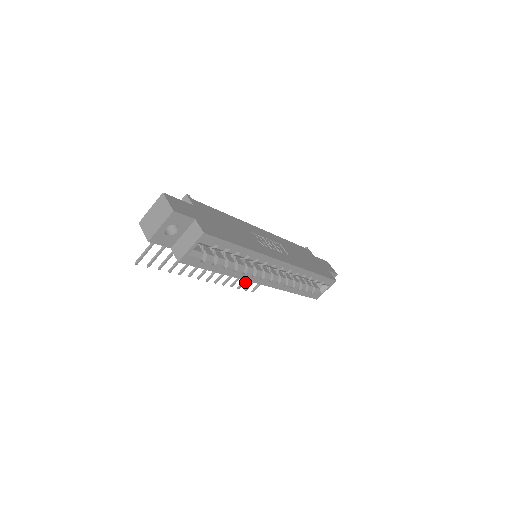
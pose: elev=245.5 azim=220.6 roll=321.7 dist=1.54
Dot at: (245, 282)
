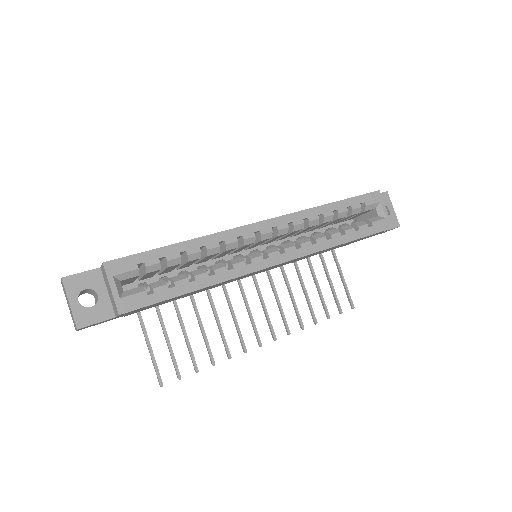
Dot at: (325, 305)
